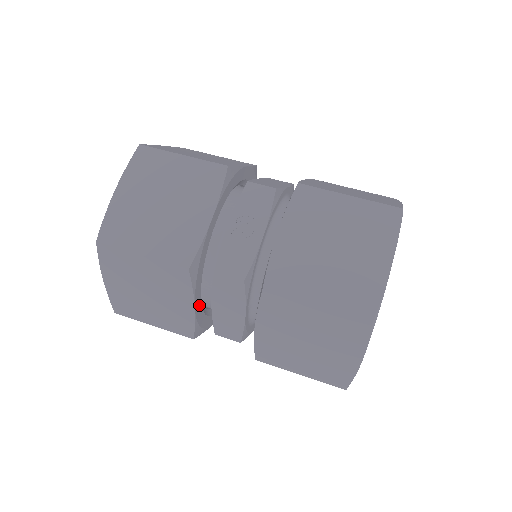
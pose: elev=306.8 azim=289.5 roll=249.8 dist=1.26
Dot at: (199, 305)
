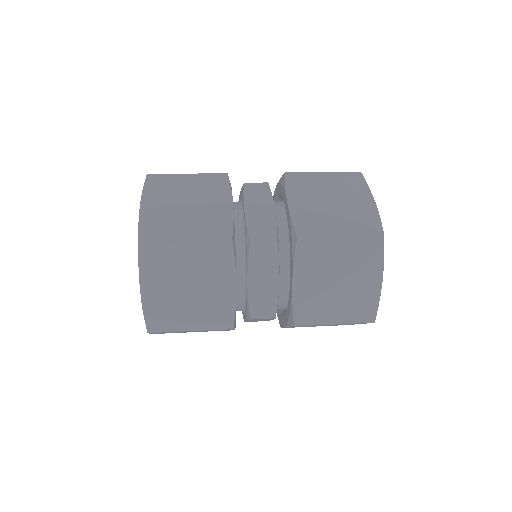
Dot at: occluded
